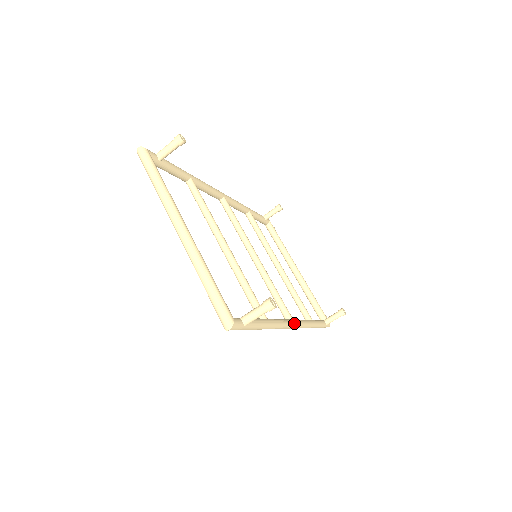
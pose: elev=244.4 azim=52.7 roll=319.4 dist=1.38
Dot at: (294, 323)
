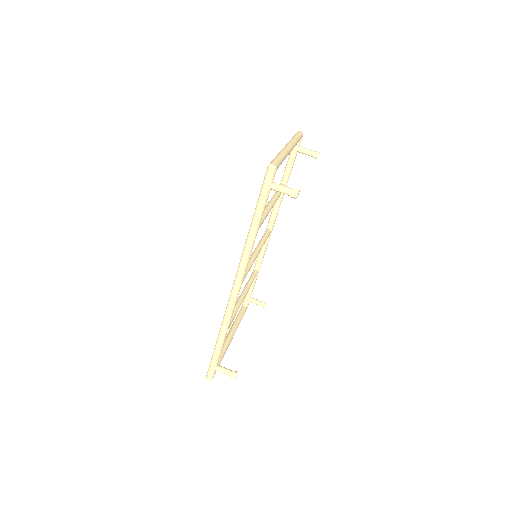
Dot at: (241, 284)
